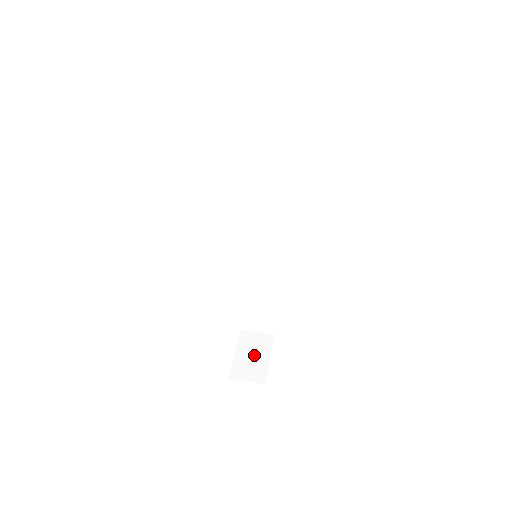
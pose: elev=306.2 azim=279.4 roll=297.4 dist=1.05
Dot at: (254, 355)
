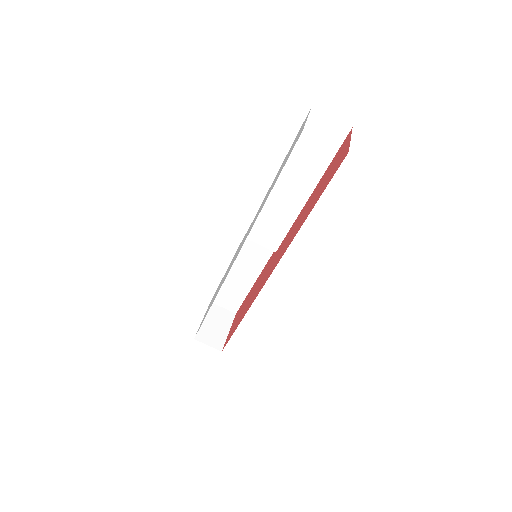
Dot at: (217, 326)
